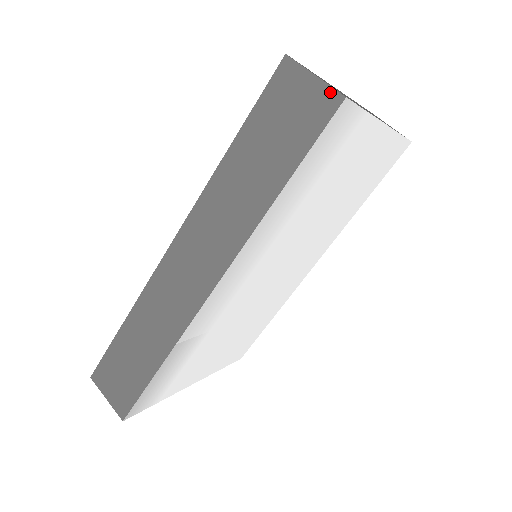
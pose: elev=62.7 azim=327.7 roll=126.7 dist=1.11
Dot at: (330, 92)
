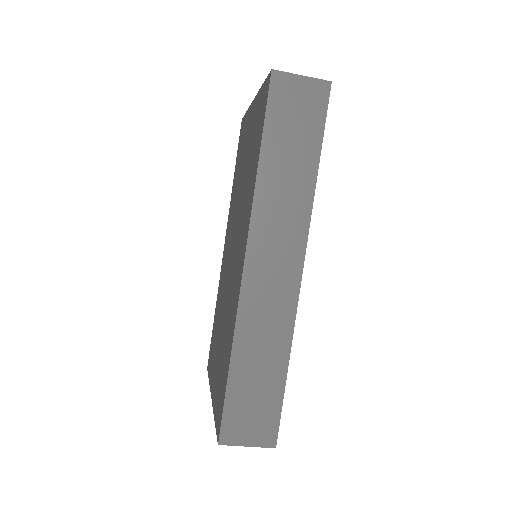
Dot at: (319, 82)
